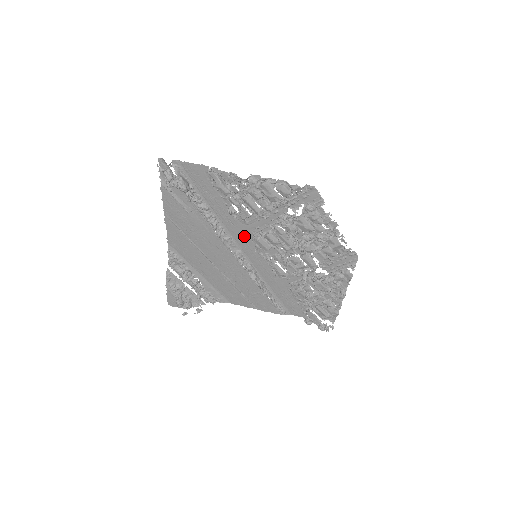
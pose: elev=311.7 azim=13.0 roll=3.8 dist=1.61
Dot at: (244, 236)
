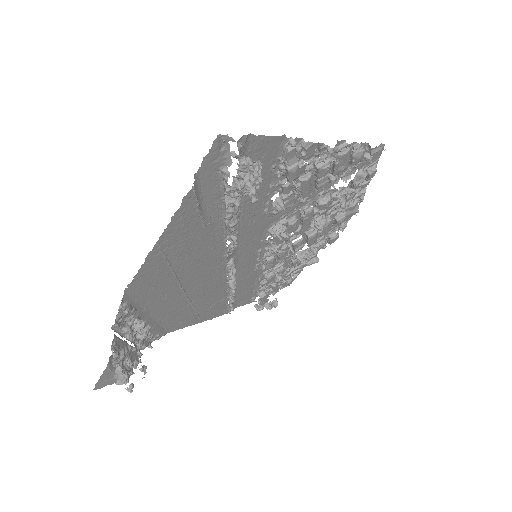
Dot at: (255, 234)
